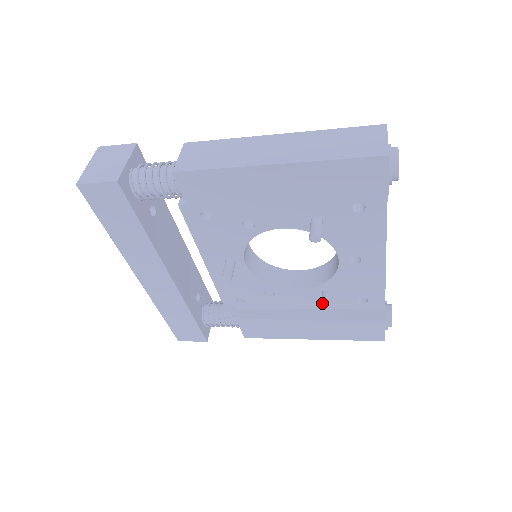
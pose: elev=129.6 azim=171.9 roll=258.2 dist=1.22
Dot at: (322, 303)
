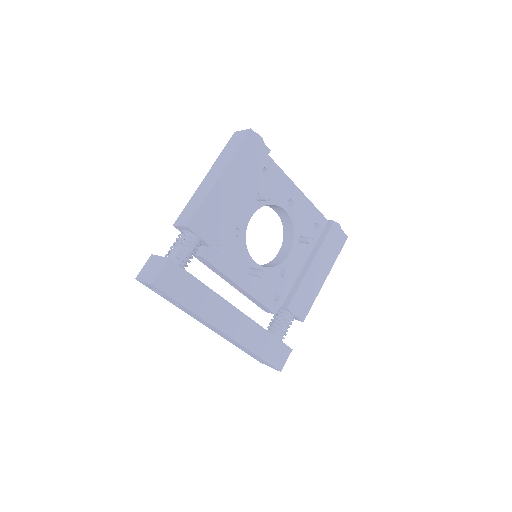
Dot at: (305, 241)
